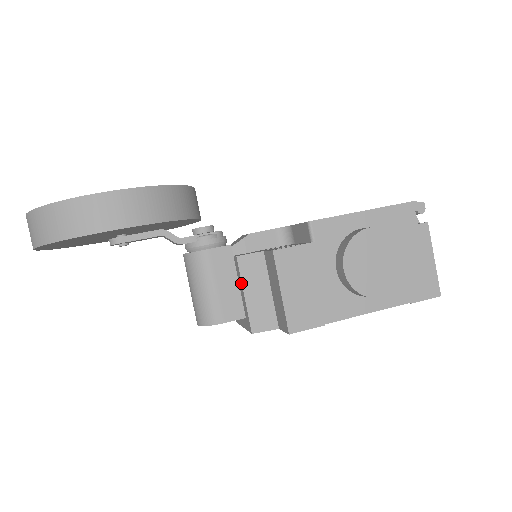
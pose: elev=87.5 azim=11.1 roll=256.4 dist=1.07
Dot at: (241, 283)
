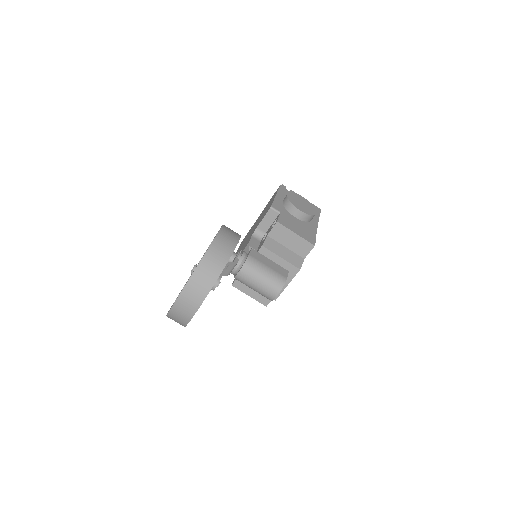
Dot at: (275, 255)
